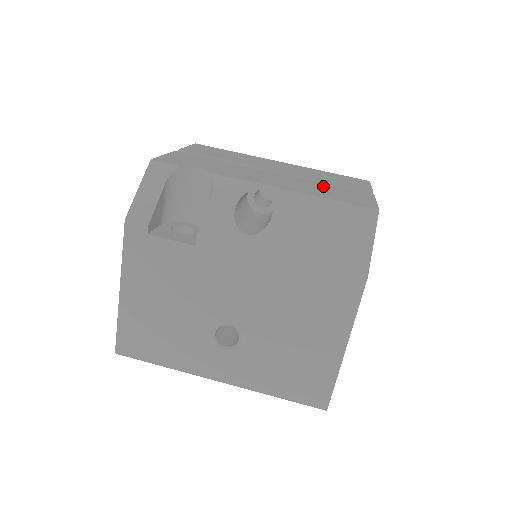
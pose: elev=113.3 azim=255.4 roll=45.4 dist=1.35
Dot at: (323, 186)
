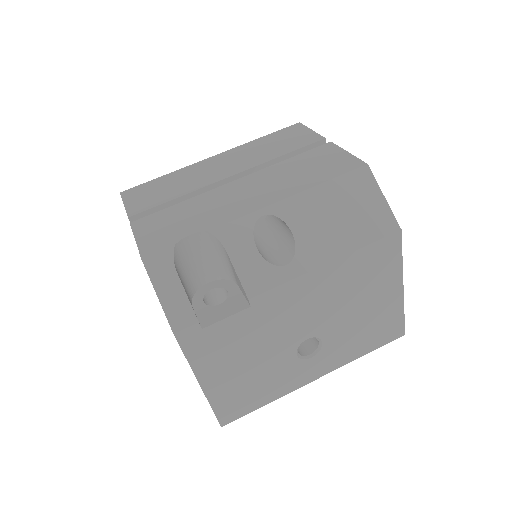
Dot at: (292, 166)
